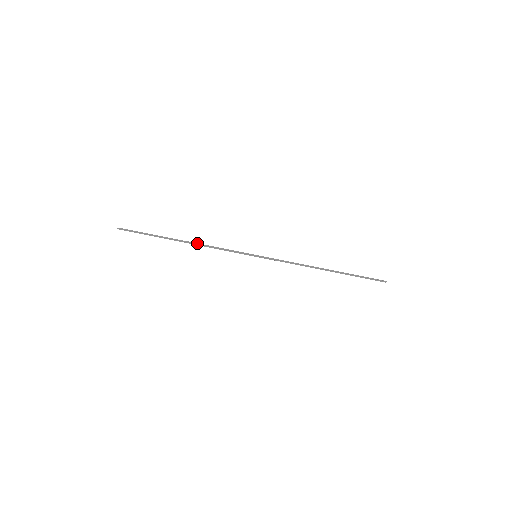
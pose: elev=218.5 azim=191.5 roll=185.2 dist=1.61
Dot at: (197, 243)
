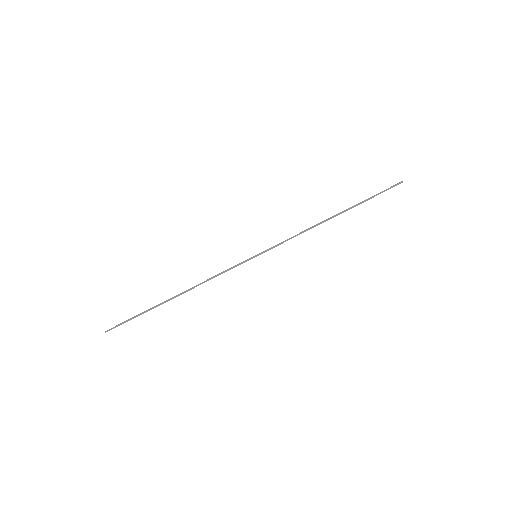
Dot at: (191, 288)
